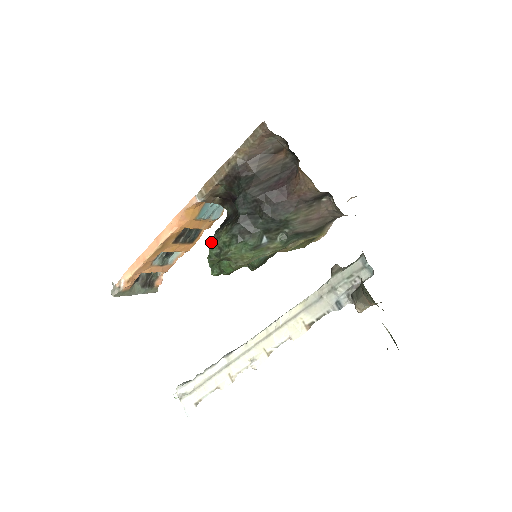
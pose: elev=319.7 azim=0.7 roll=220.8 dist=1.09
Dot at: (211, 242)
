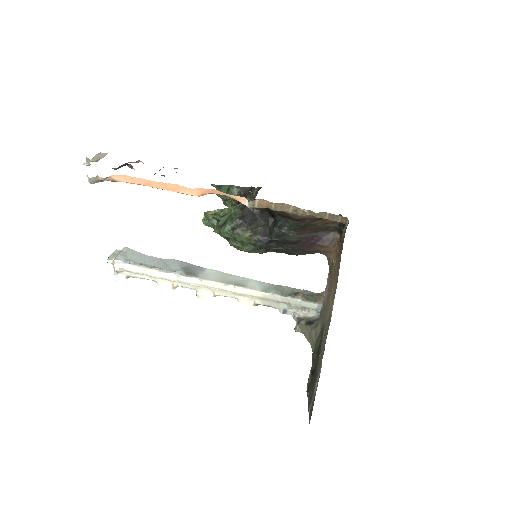
Dot at: (229, 225)
